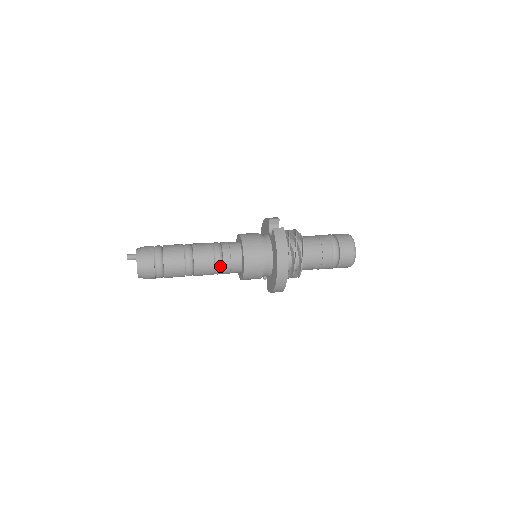
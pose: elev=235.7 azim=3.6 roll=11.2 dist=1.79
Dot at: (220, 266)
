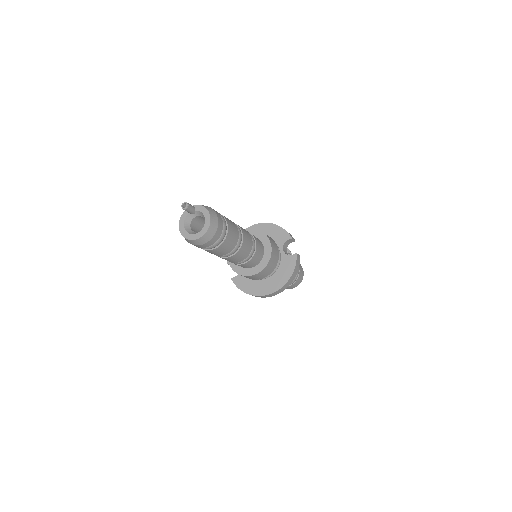
Dot at: (245, 262)
